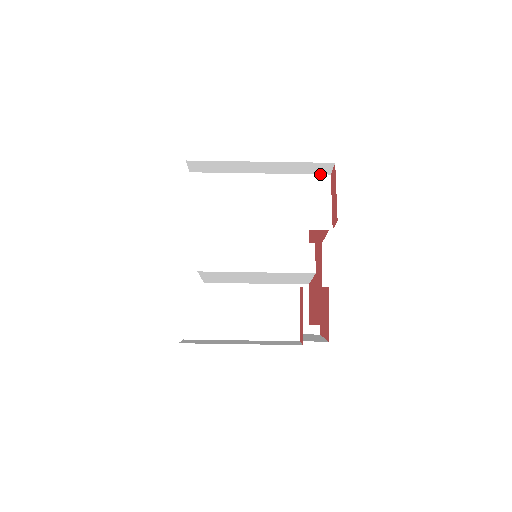
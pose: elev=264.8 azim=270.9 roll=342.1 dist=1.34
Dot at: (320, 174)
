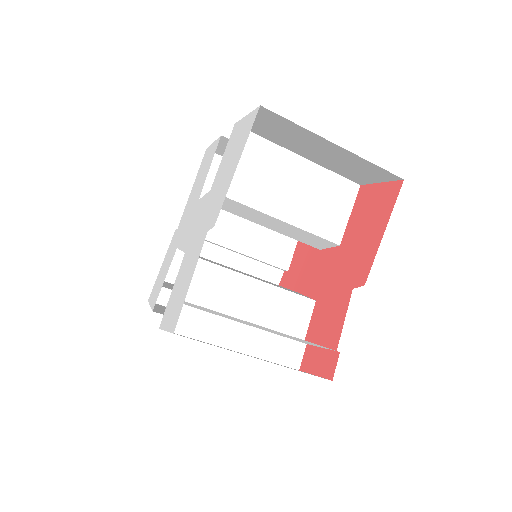
Dot at: occluded
